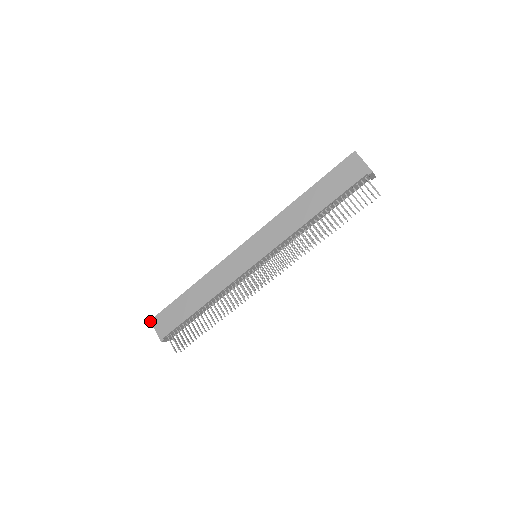
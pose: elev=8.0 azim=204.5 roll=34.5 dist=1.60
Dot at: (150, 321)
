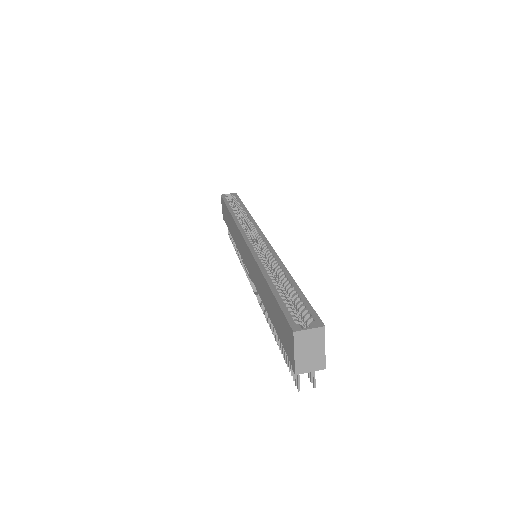
Dot at: occluded
